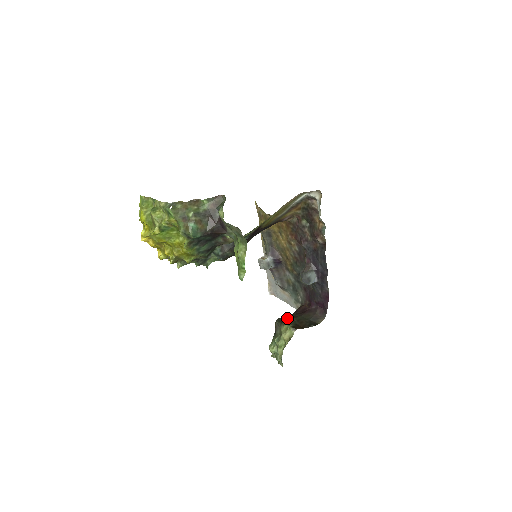
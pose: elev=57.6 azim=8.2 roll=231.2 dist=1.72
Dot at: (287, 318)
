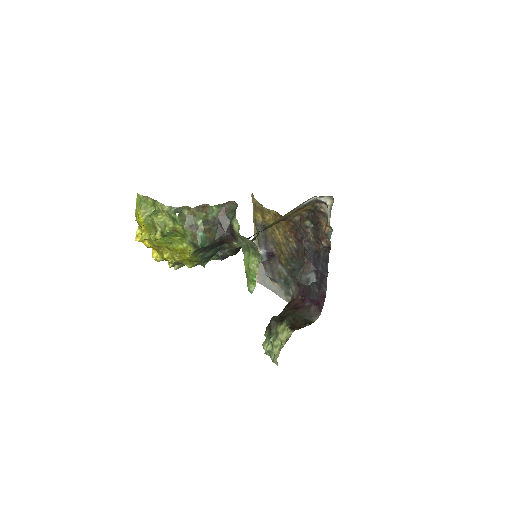
Dot at: (283, 317)
